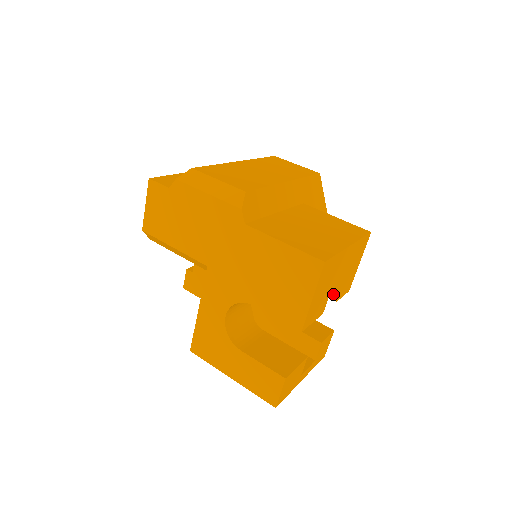
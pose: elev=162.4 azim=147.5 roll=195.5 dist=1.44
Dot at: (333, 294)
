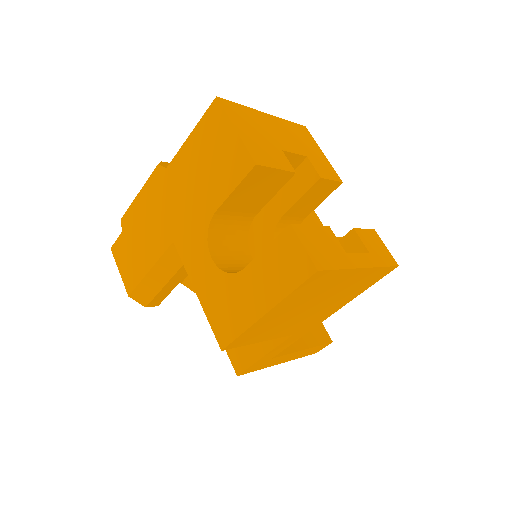
Dot at: (312, 177)
